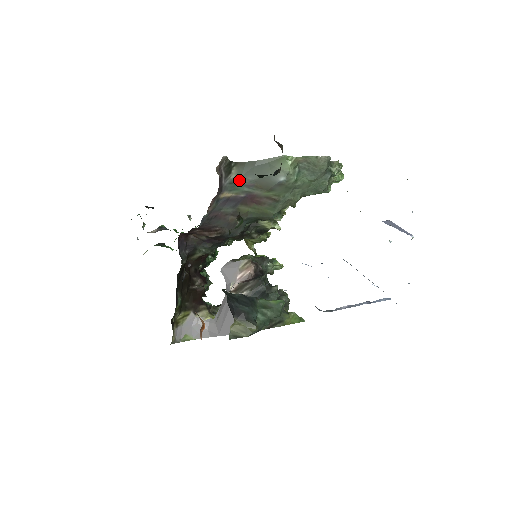
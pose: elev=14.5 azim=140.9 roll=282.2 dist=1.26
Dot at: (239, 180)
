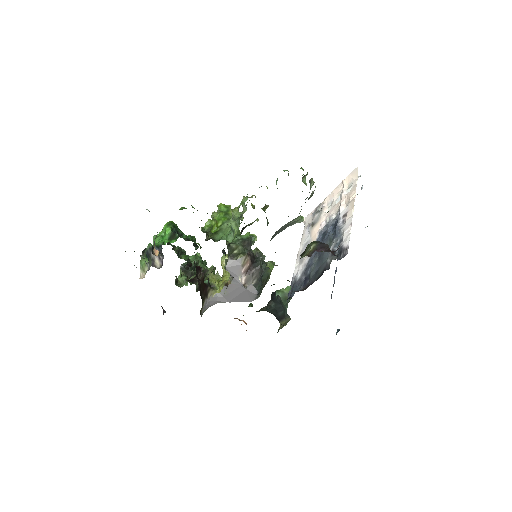
Dot at: occluded
